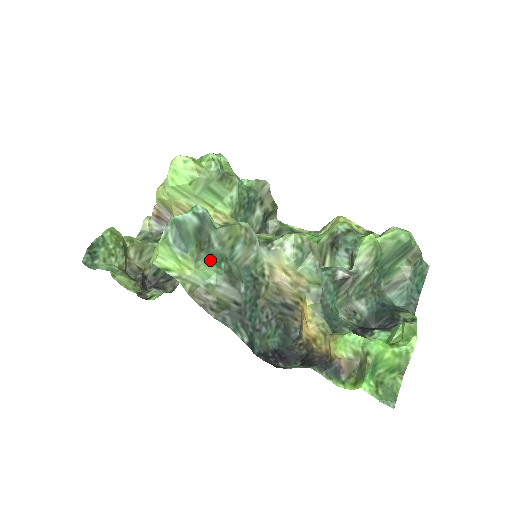
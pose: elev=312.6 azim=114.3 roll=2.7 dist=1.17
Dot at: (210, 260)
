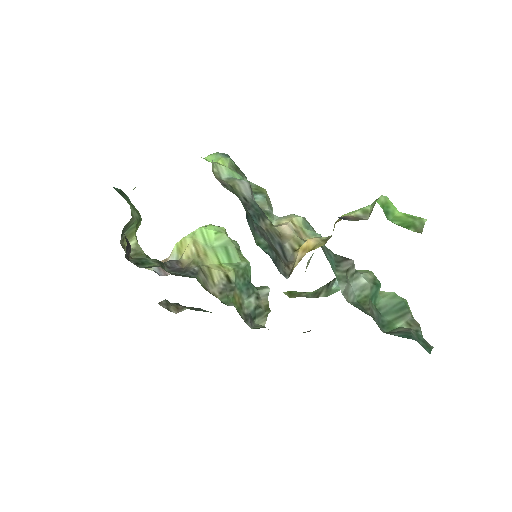
Dot at: occluded
